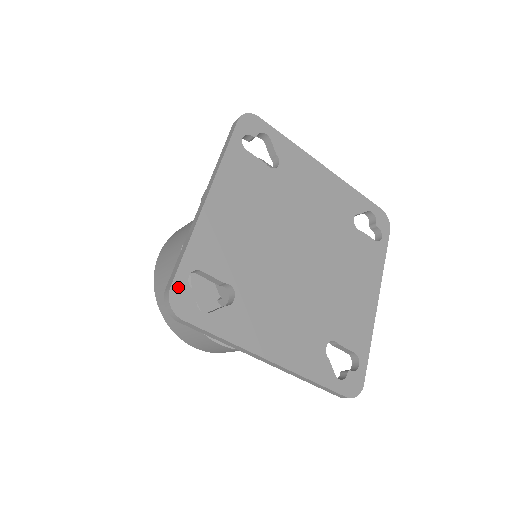
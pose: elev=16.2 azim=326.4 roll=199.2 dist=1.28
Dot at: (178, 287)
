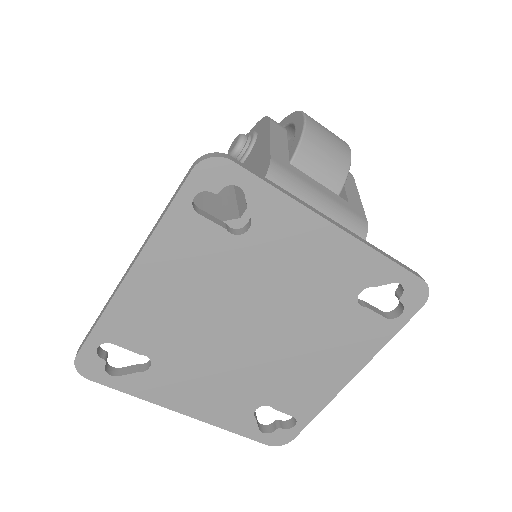
Dot at: (85, 356)
